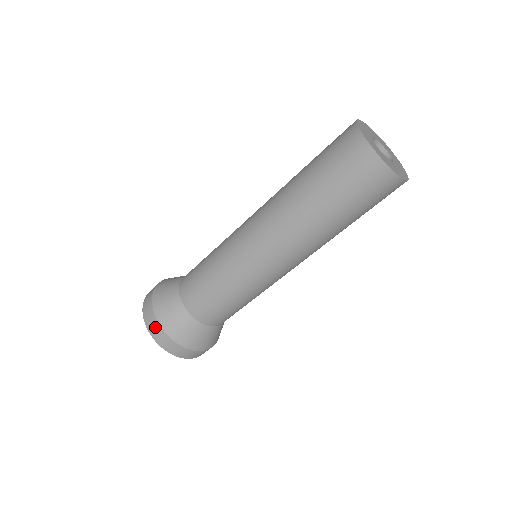
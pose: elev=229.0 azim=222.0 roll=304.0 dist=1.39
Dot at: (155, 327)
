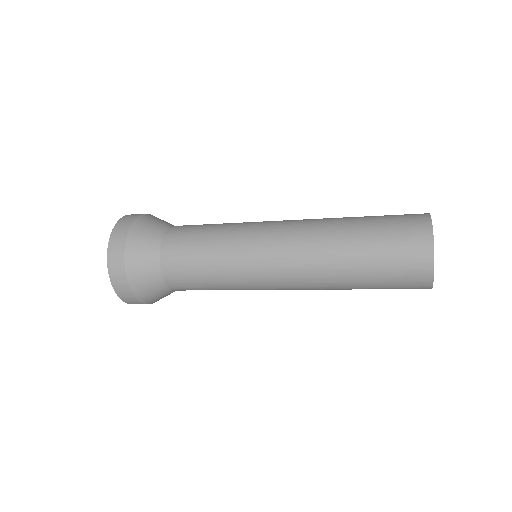
Dot at: occluded
